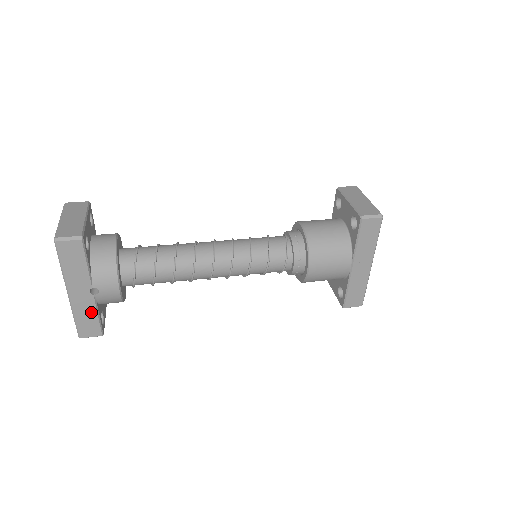
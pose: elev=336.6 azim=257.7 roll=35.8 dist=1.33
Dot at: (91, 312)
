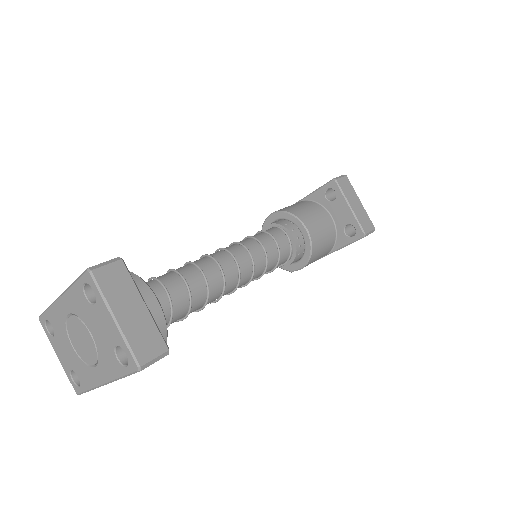
Dot at: occluded
